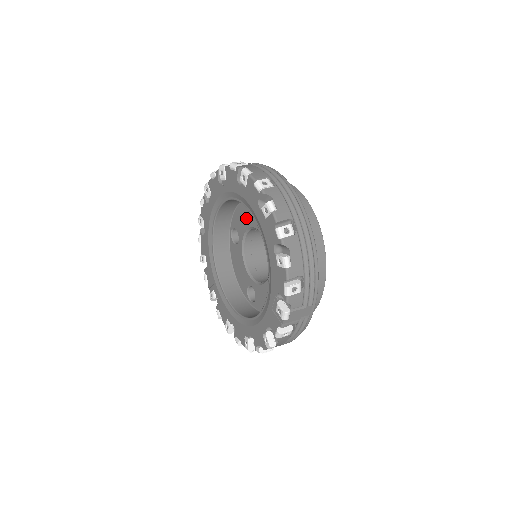
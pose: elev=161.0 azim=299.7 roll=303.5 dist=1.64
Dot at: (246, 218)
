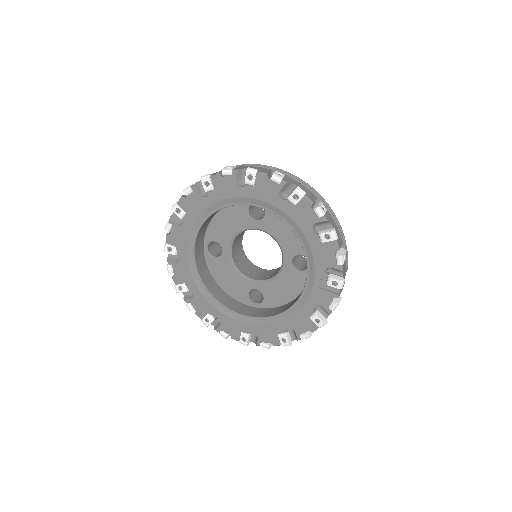
Dot at: (232, 224)
